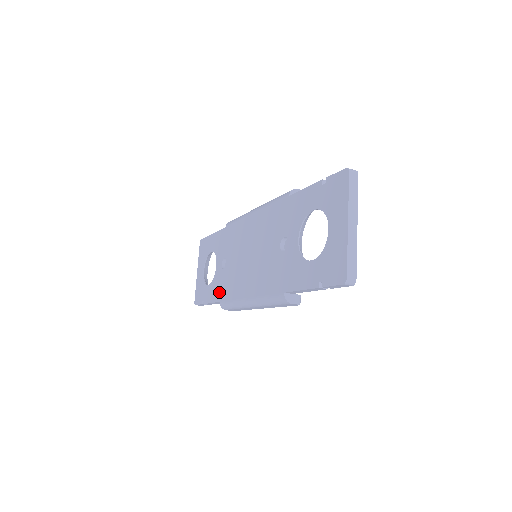
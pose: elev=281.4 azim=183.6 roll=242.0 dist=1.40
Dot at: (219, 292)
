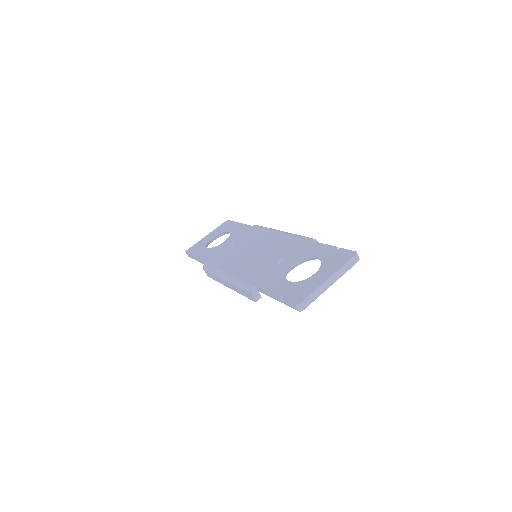
Dot at: (211, 257)
